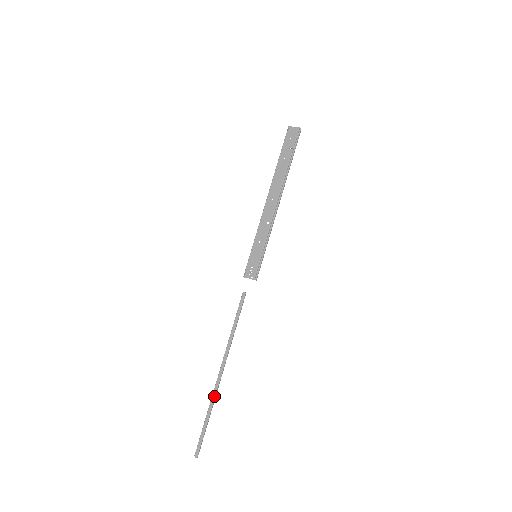
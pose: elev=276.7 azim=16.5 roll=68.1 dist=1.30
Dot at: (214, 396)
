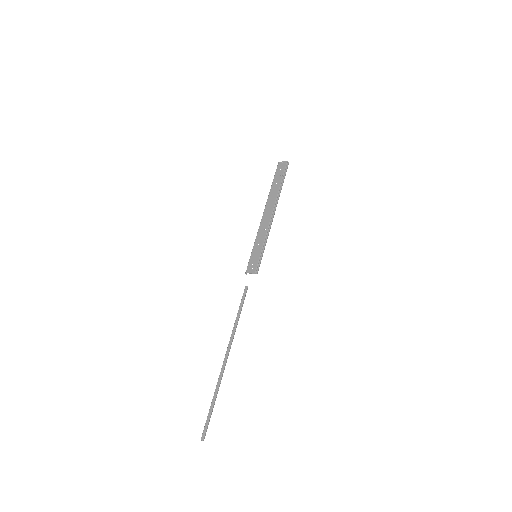
Dot at: (220, 378)
